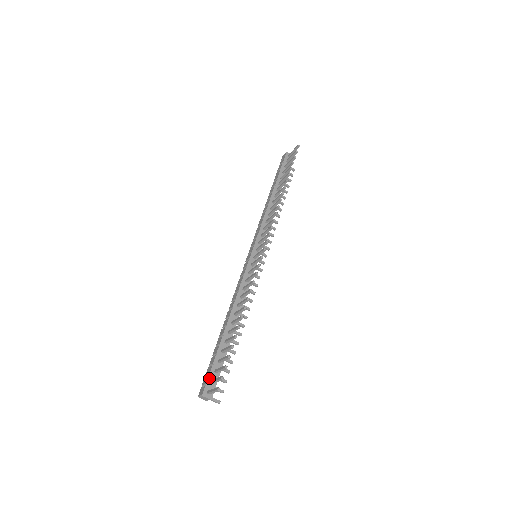
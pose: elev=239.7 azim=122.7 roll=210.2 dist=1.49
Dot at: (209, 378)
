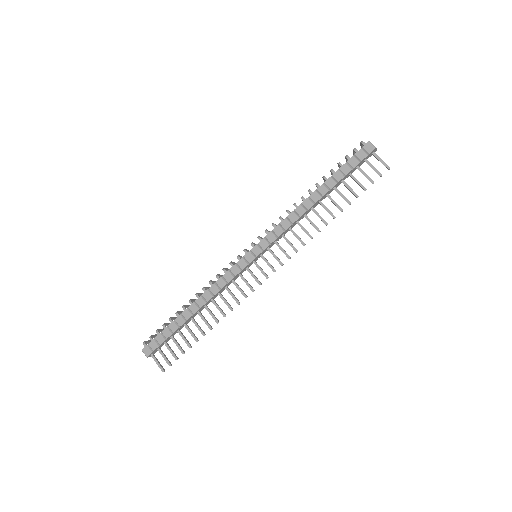
Dot at: (158, 347)
